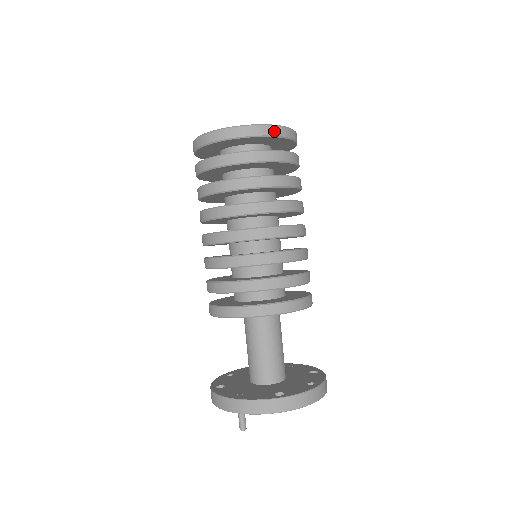
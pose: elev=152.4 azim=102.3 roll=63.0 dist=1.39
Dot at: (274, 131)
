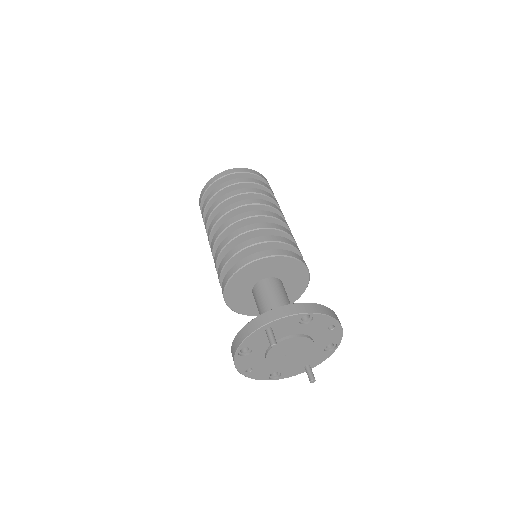
Dot at: (258, 174)
